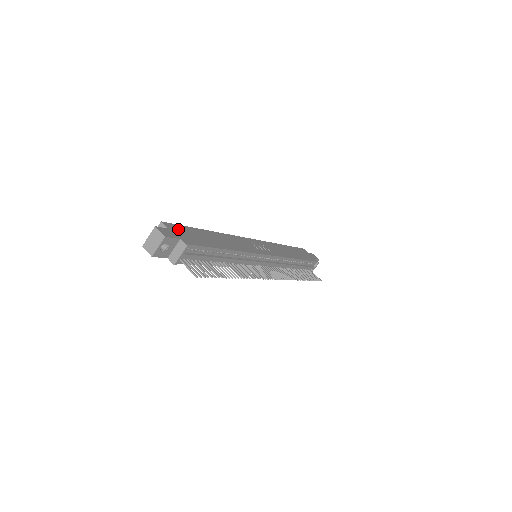
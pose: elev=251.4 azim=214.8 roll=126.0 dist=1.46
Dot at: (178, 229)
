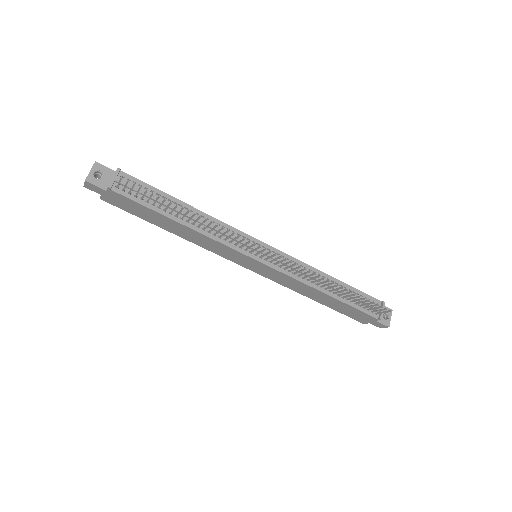
Dot at: occluded
